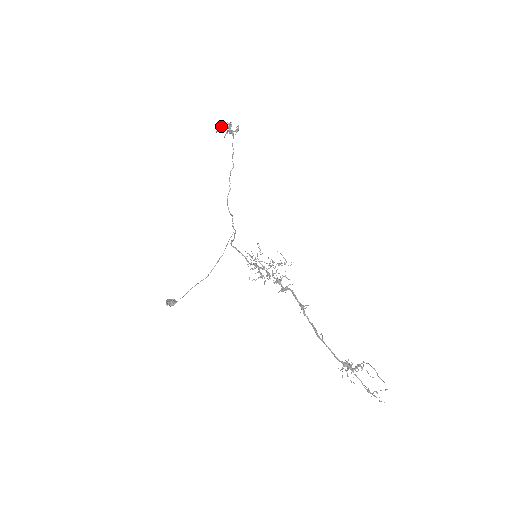
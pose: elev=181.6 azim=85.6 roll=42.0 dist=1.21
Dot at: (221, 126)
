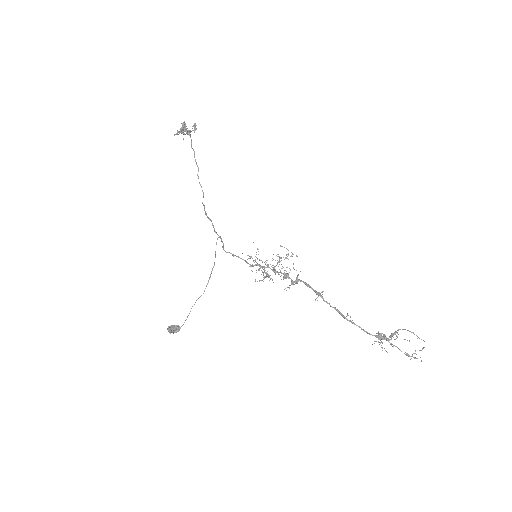
Dot at: occluded
